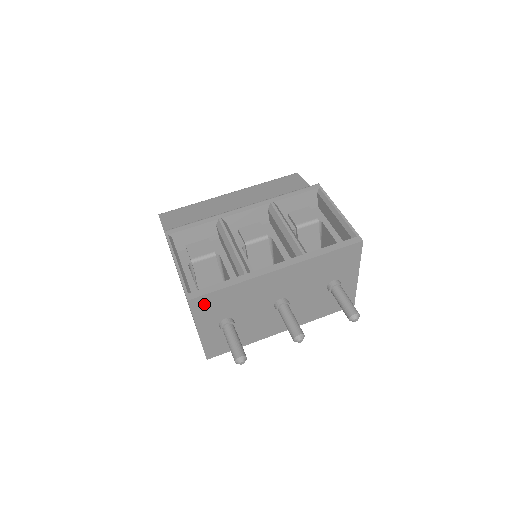
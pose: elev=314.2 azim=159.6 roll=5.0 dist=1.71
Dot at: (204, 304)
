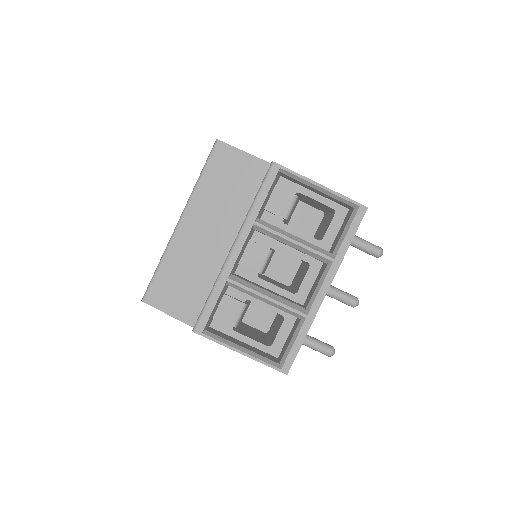
Dot at: occluded
